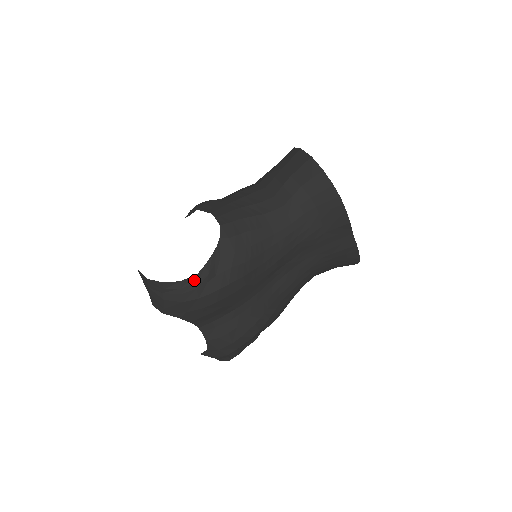
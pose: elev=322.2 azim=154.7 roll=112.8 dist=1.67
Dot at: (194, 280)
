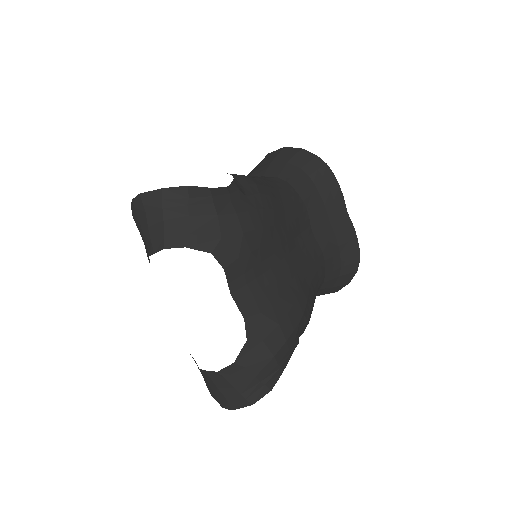
Dot at: (225, 192)
